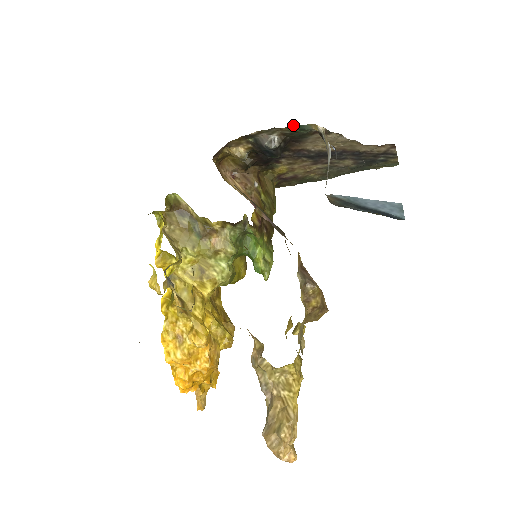
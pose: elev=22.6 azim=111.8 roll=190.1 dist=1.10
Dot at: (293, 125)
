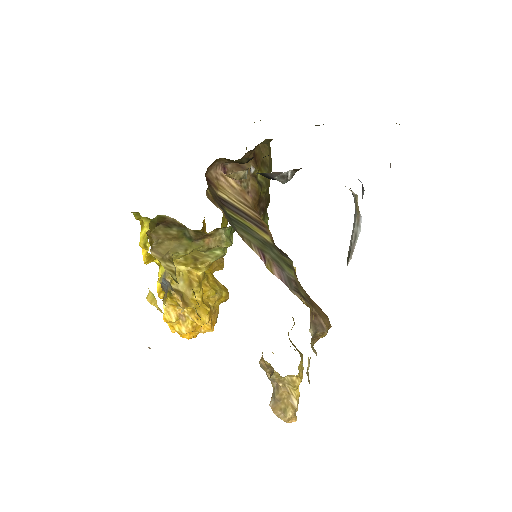
Dot at: occluded
